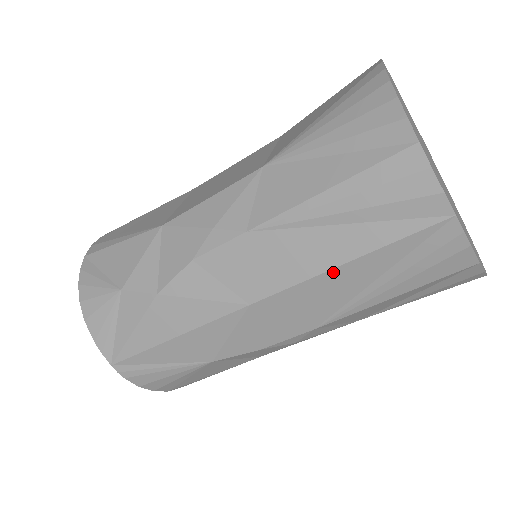
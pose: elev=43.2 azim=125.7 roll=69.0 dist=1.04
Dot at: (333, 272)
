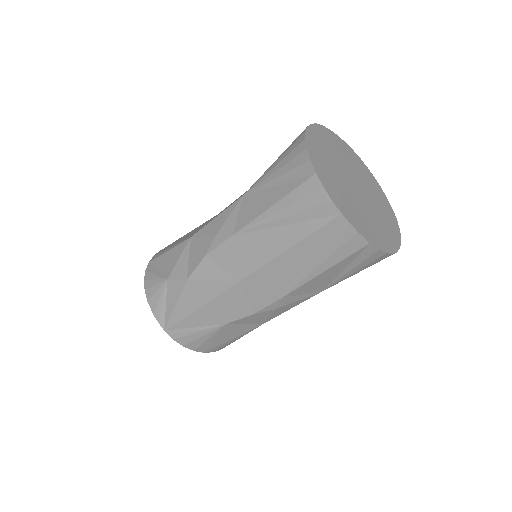
Dot at: (283, 255)
